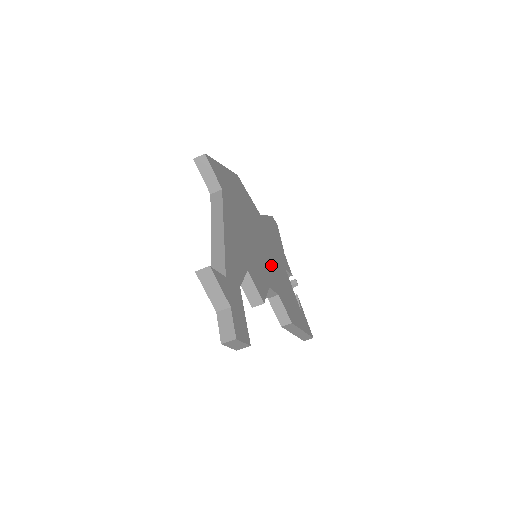
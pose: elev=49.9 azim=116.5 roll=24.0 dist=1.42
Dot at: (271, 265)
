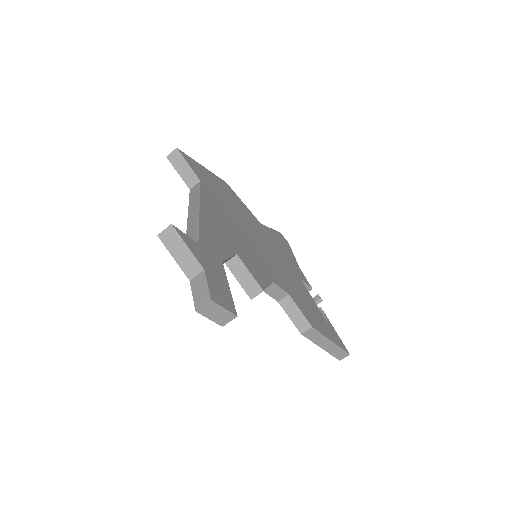
Dot at: (277, 267)
